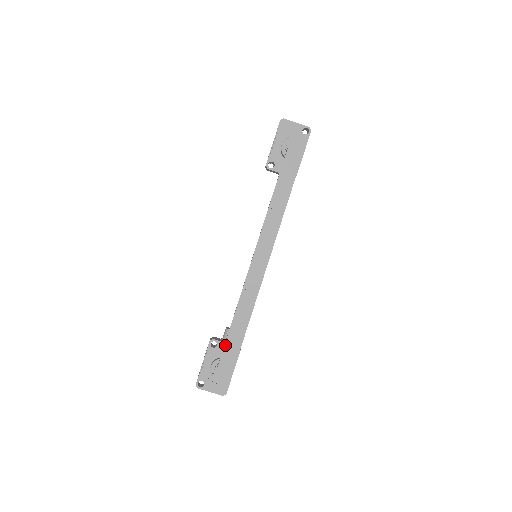
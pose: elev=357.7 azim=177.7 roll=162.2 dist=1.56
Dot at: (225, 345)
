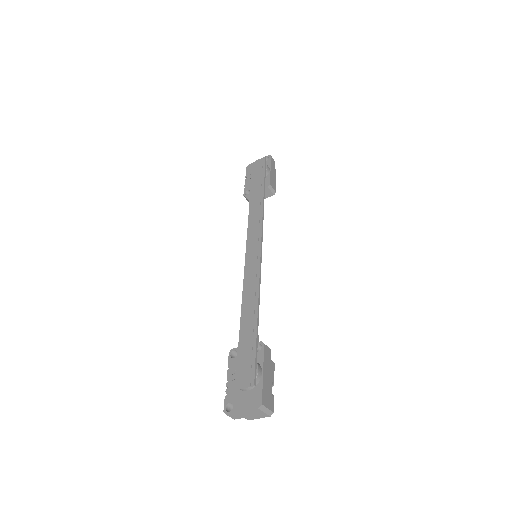
Dot at: (239, 340)
